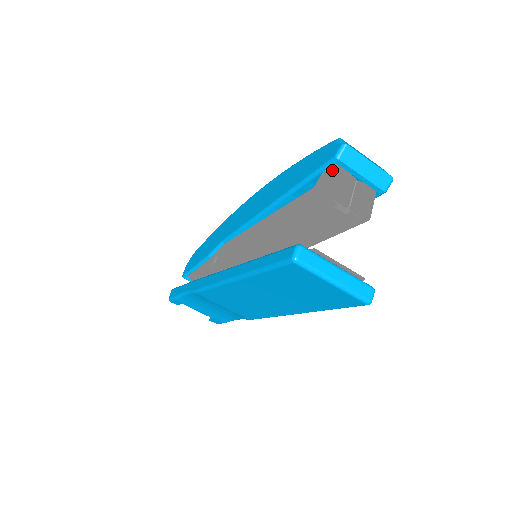
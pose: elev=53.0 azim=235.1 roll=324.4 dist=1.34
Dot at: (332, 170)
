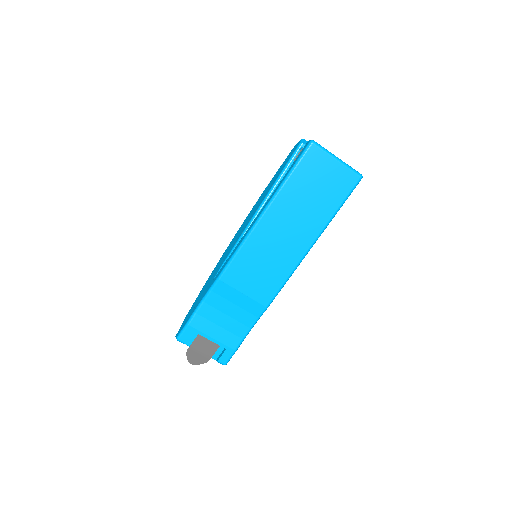
Dot at: occluded
